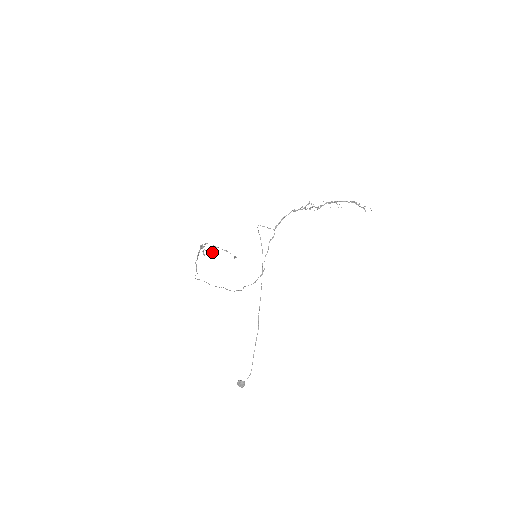
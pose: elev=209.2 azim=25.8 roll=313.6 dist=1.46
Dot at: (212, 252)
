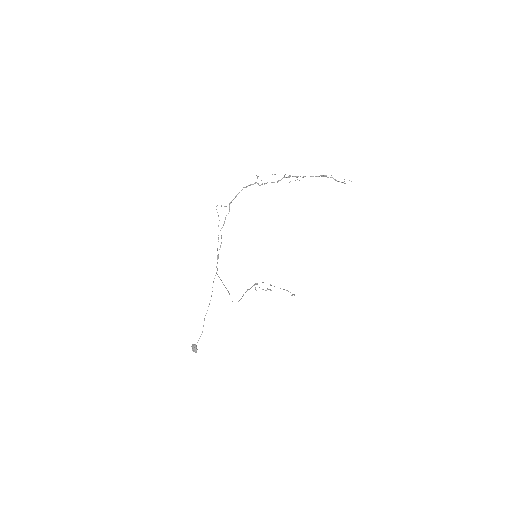
Dot at: (267, 289)
